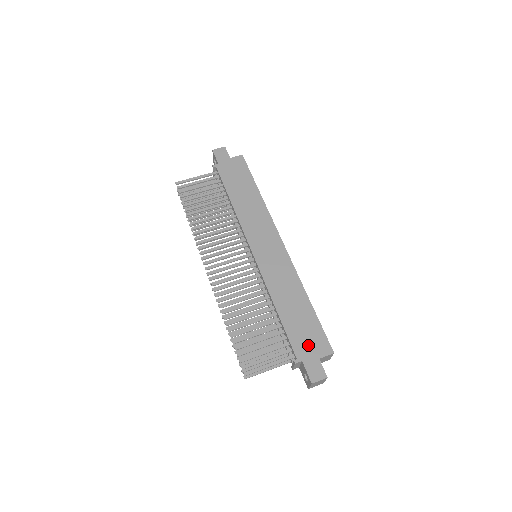
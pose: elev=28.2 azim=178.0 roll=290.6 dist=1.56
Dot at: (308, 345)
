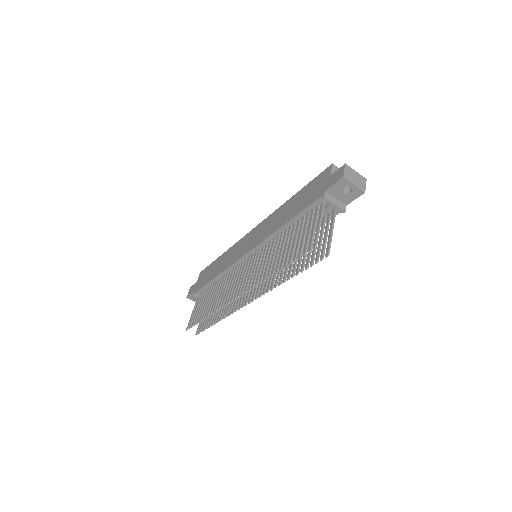
Dot at: (317, 189)
